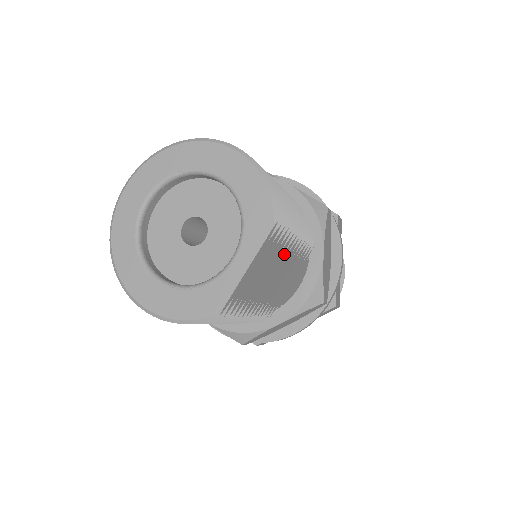
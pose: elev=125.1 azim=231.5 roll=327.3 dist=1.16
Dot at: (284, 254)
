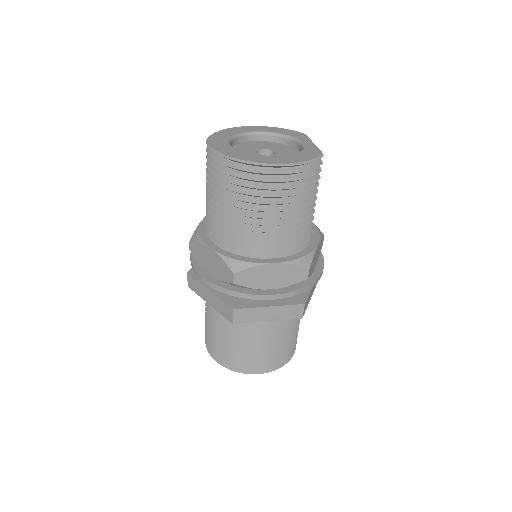
Dot at: occluded
